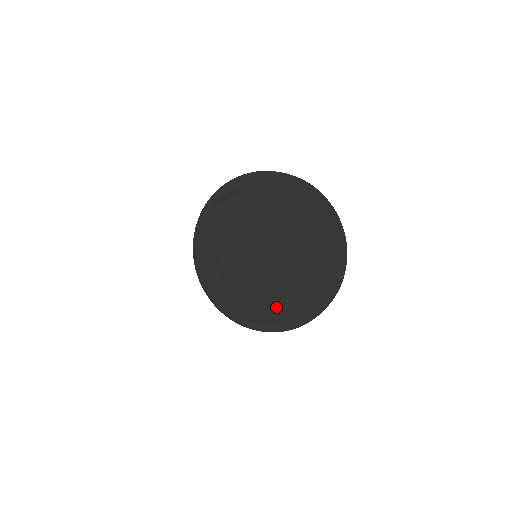
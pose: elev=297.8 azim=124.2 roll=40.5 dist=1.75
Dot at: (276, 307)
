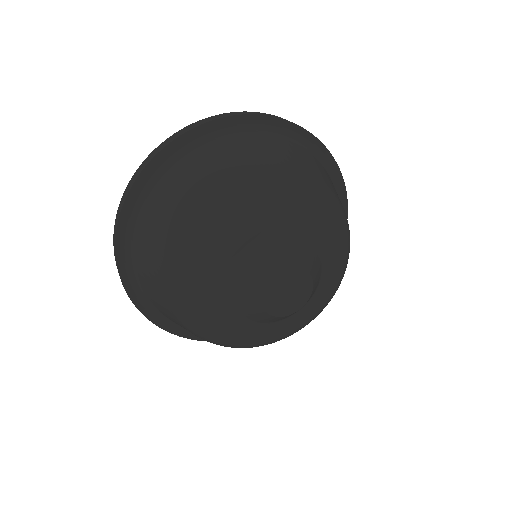
Dot at: (338, 287)
